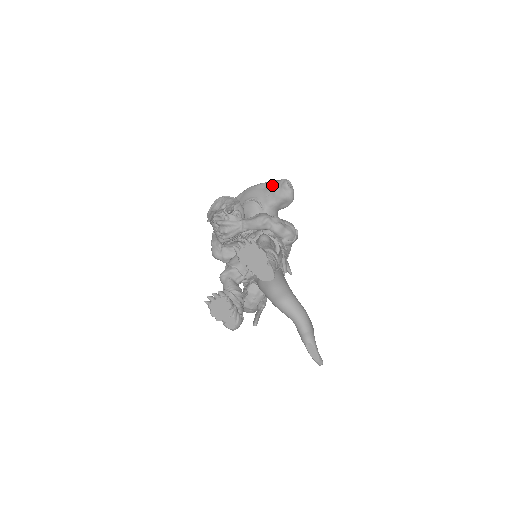
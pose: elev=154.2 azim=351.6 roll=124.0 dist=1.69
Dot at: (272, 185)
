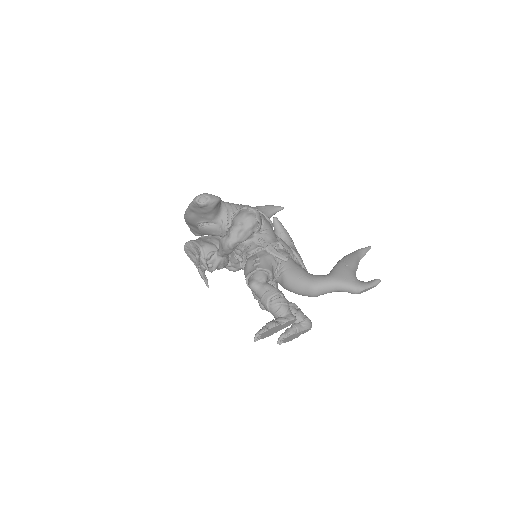
Dot at: (194, 210)
